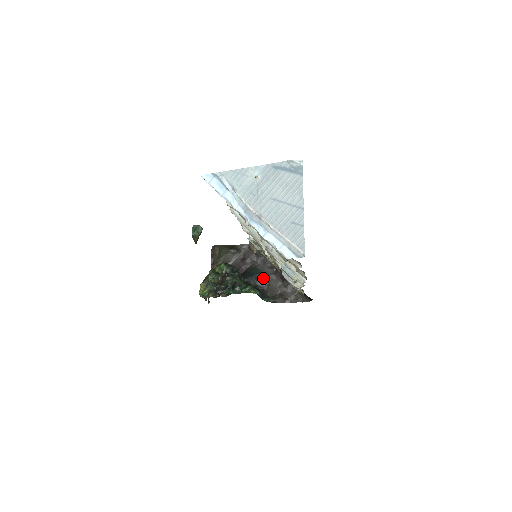
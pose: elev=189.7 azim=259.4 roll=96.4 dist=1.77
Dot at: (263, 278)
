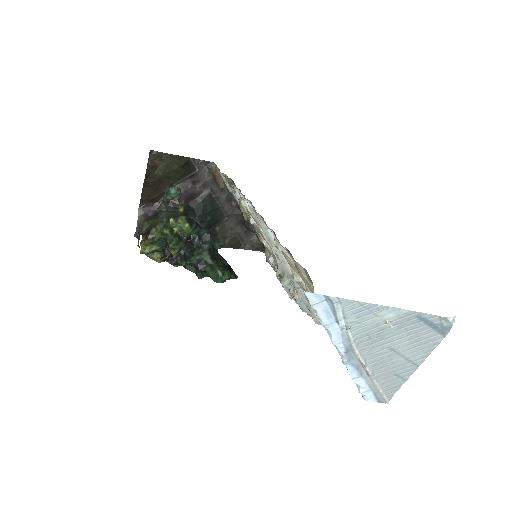
Dot at: (218, 215)
